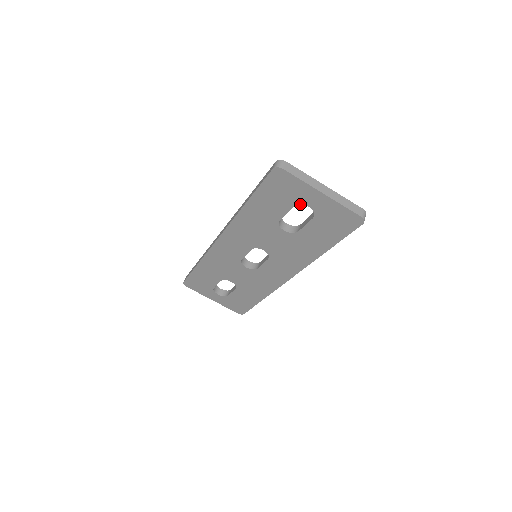
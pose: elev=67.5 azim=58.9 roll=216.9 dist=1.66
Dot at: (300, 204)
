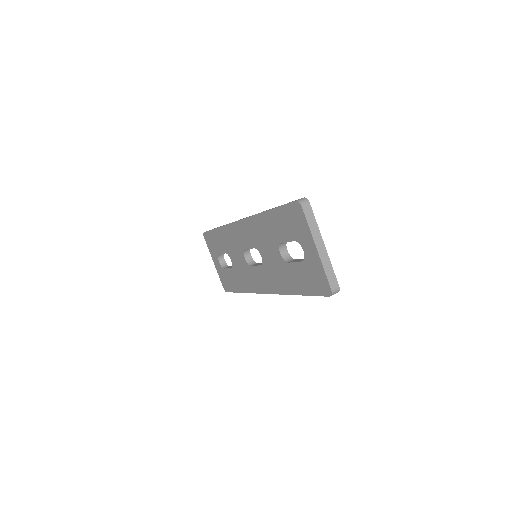
Dot at: (299, 243)
